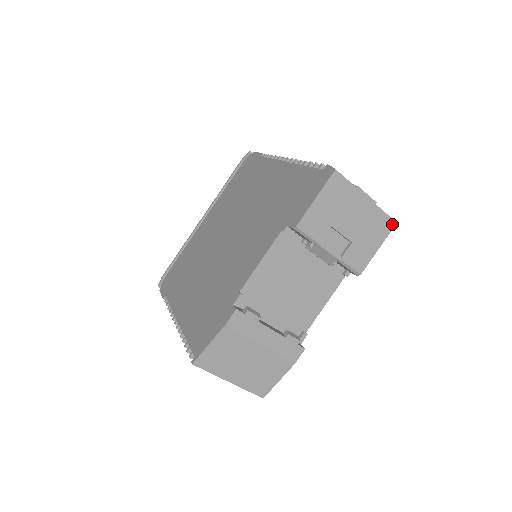
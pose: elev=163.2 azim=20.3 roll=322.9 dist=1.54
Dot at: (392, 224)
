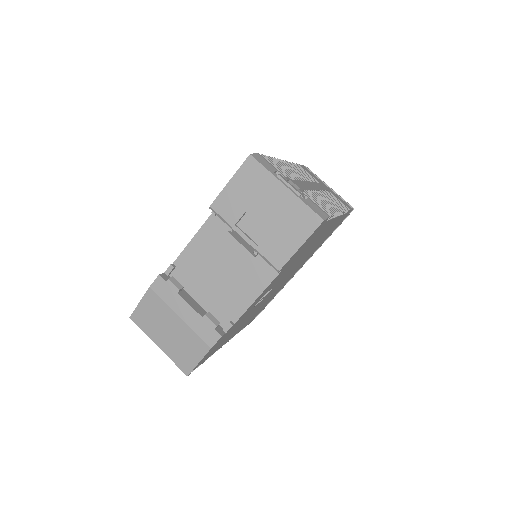
Dot at: (318, 221)
